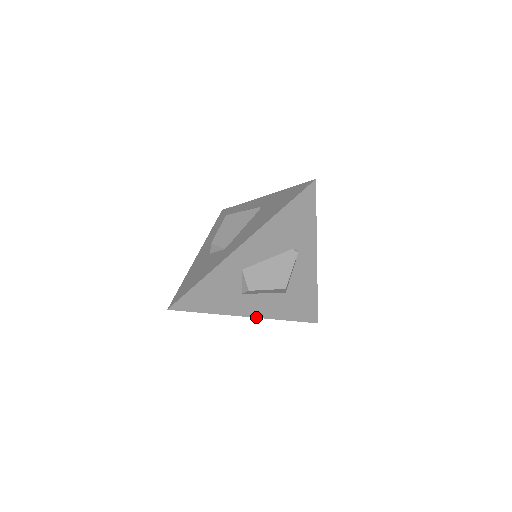
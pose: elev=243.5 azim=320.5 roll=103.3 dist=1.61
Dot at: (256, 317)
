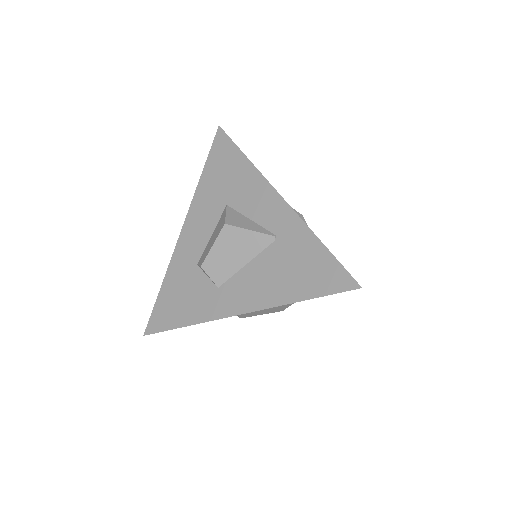
Dot at: occluded
